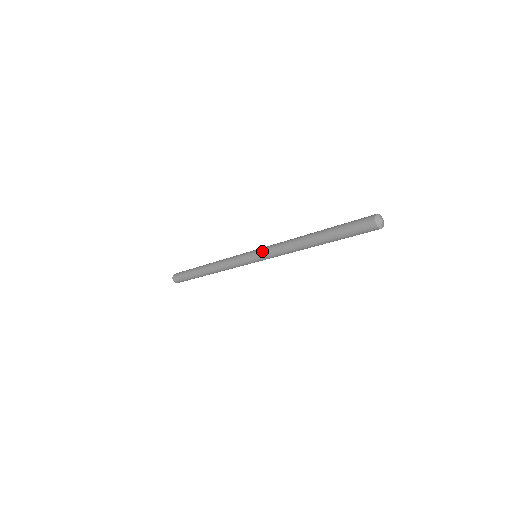
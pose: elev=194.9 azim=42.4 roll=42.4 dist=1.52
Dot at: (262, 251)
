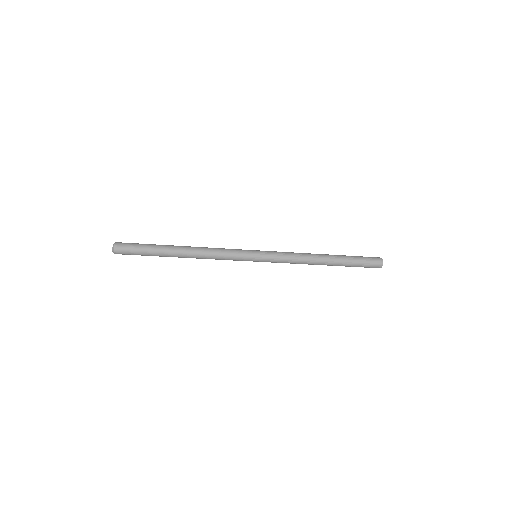
Dot at: (271, 251)
